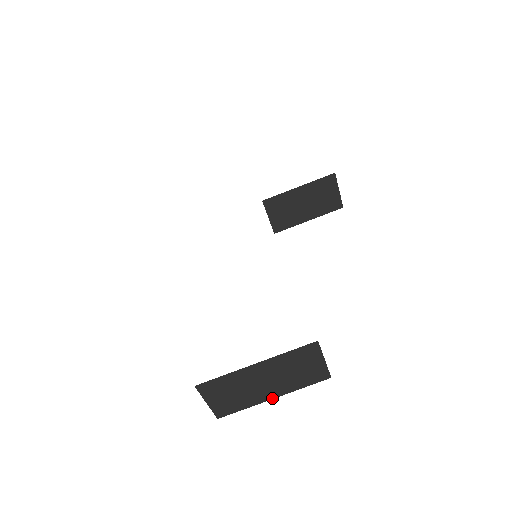
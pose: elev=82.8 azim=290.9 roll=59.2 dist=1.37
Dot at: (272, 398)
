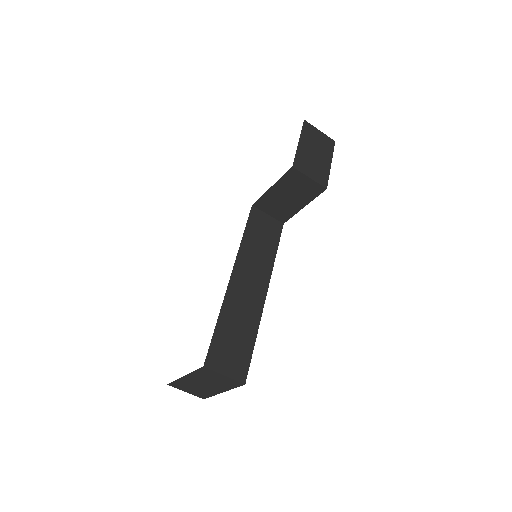
Dot at: (221, 392)
